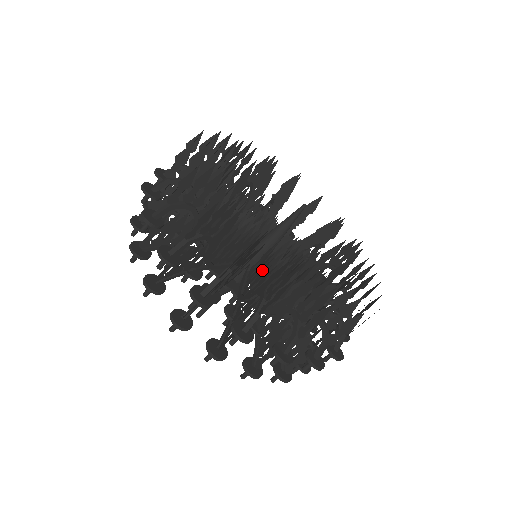
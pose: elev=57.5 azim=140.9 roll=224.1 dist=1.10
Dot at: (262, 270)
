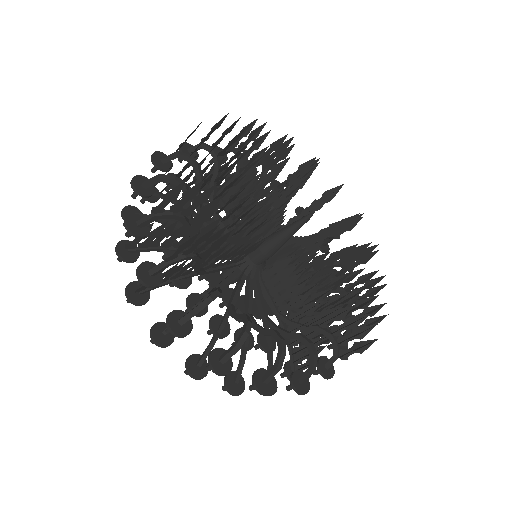
Dot at: (295, 293)
